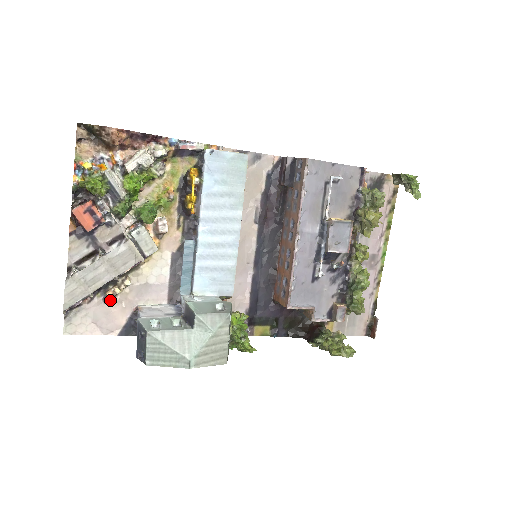
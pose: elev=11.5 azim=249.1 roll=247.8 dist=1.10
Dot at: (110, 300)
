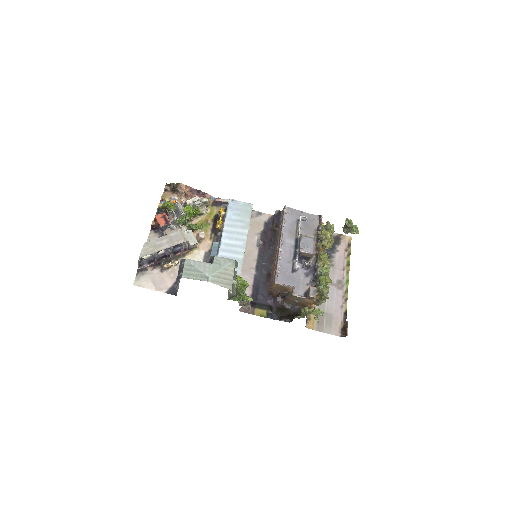
Dot at: (165, 271)
